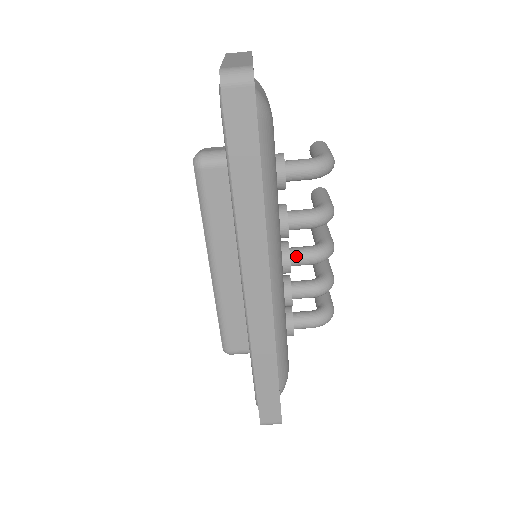
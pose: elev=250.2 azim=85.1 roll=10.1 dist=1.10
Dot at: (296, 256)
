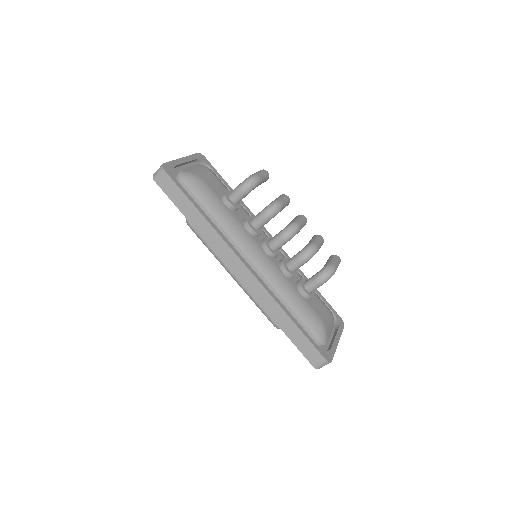
Dot at: (272, 242)
